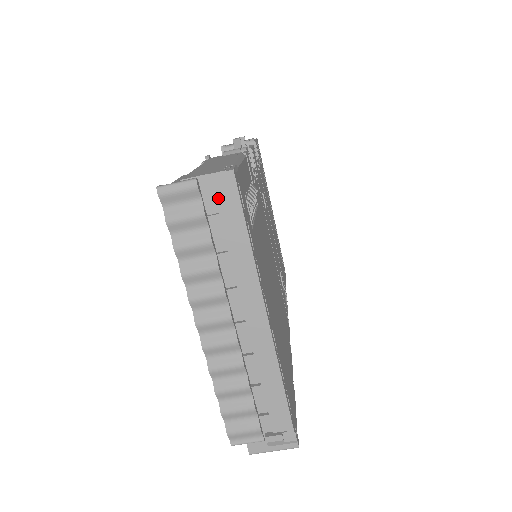
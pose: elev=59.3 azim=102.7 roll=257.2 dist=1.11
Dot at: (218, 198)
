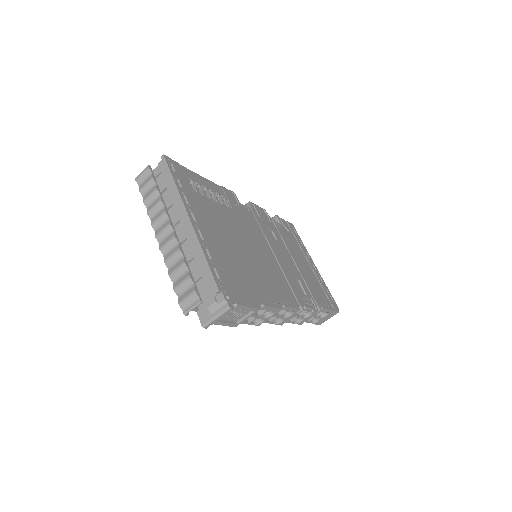
Dot at: (162, 172)
